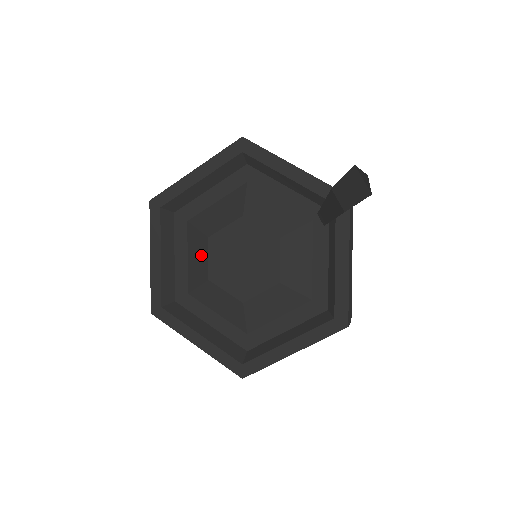
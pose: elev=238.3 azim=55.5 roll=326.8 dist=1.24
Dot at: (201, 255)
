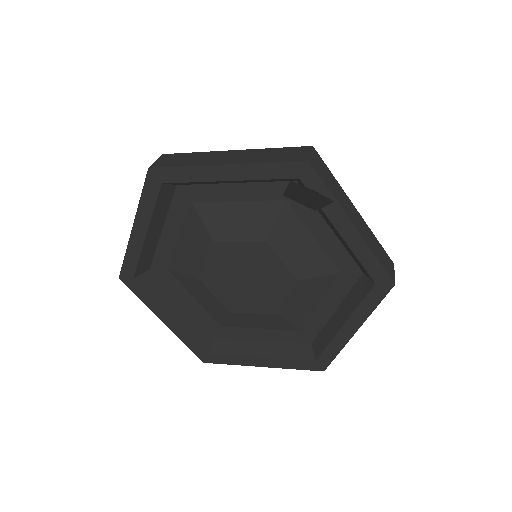
Dot at: (205, 294)
